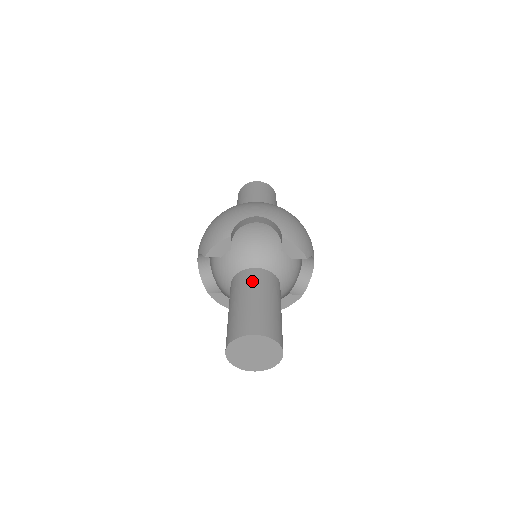
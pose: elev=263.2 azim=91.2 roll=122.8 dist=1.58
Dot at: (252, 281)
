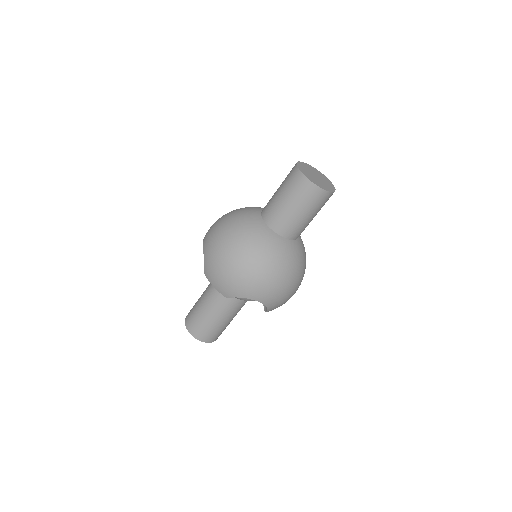
Dot at: (226, 308)
